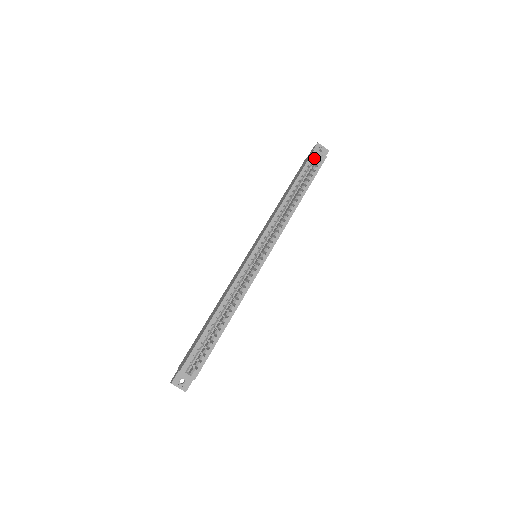
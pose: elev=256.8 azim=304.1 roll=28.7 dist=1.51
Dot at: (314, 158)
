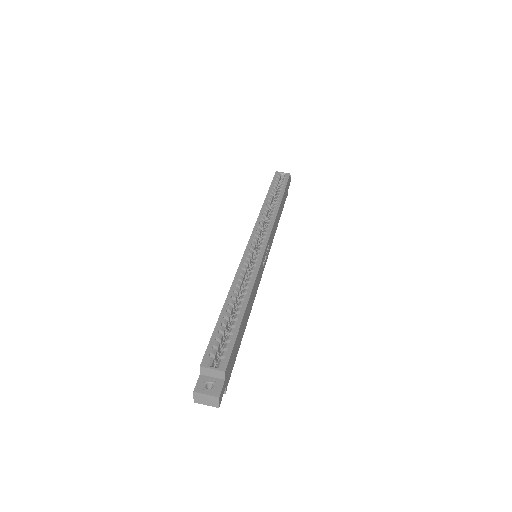
Dot at: (279, 179)
